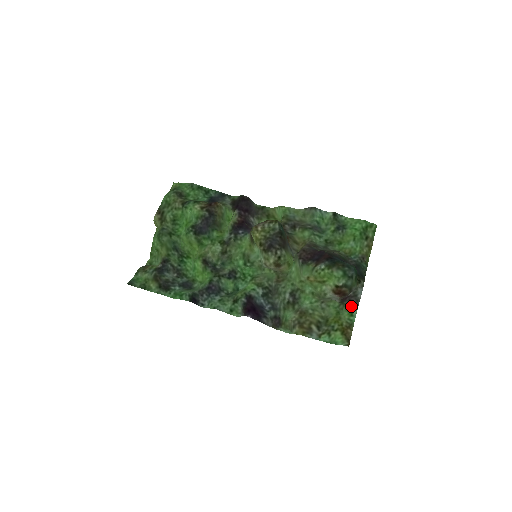
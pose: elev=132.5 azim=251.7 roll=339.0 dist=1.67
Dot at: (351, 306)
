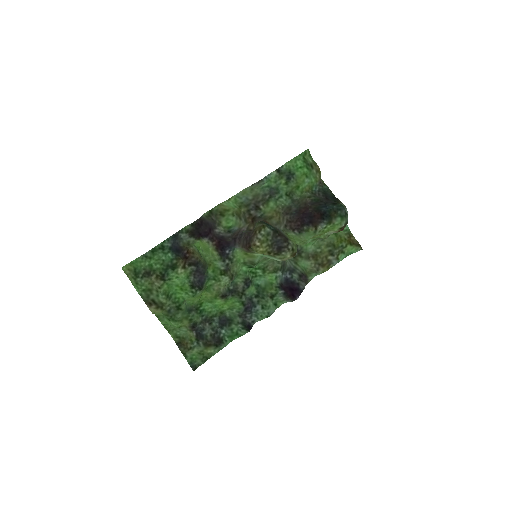
Dot at: occluded
